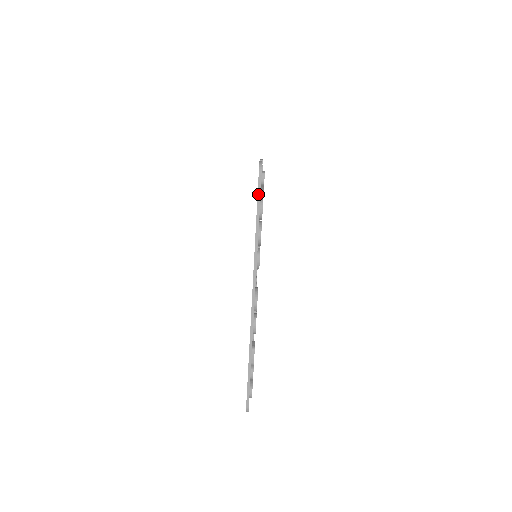
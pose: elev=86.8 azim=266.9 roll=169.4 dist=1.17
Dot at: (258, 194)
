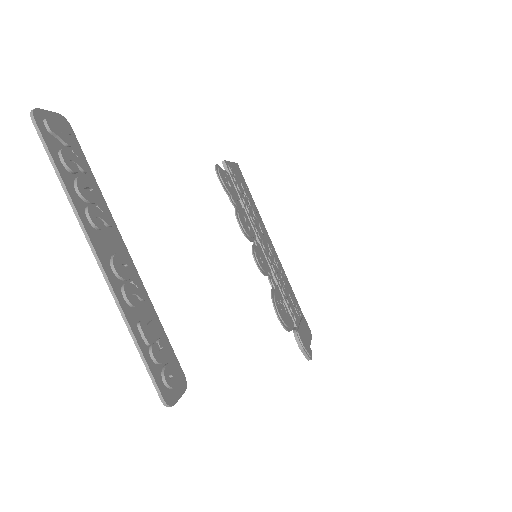
Dot at: (42, 142)
